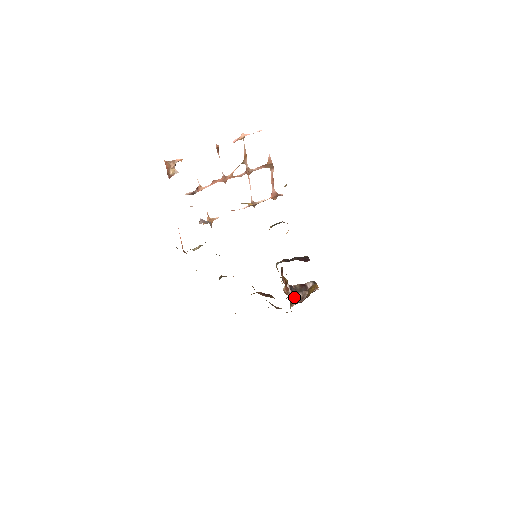
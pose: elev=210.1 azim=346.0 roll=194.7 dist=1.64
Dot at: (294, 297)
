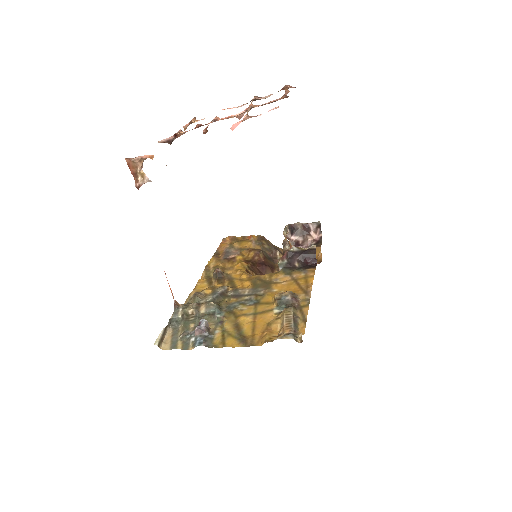
Dot at: (294, 245)
